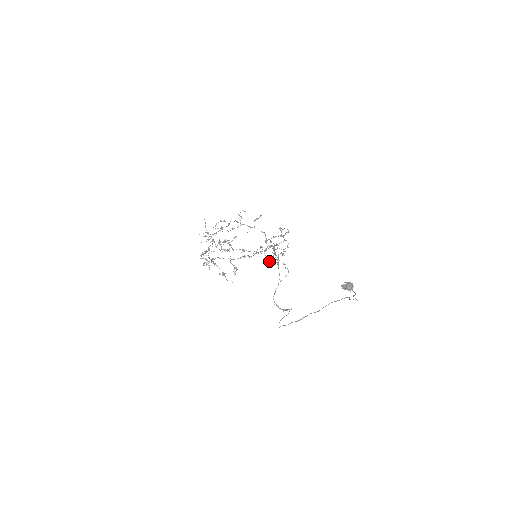
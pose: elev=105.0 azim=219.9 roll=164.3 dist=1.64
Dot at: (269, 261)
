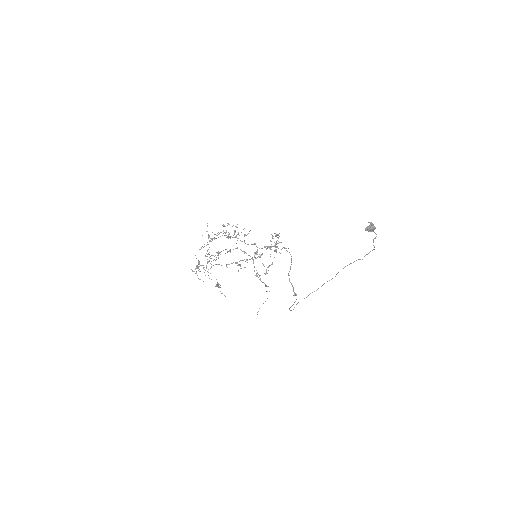
Dot at: occluded
